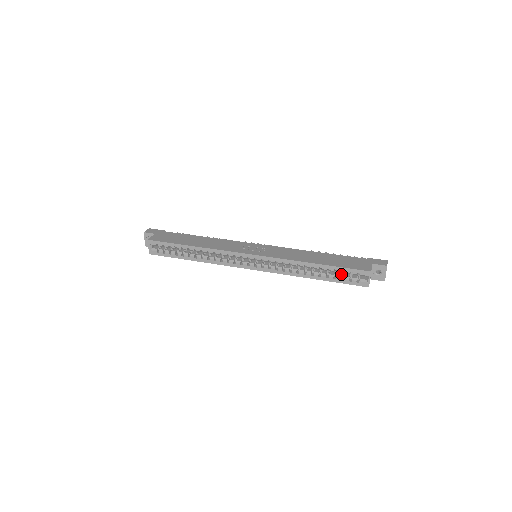
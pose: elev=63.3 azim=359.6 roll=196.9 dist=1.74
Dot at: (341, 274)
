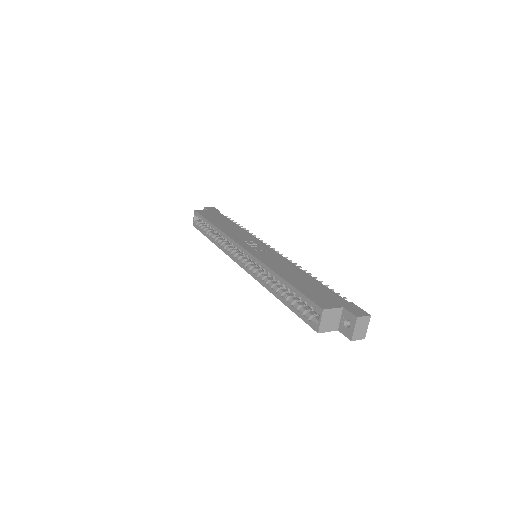
Dot at: (303, 304)
